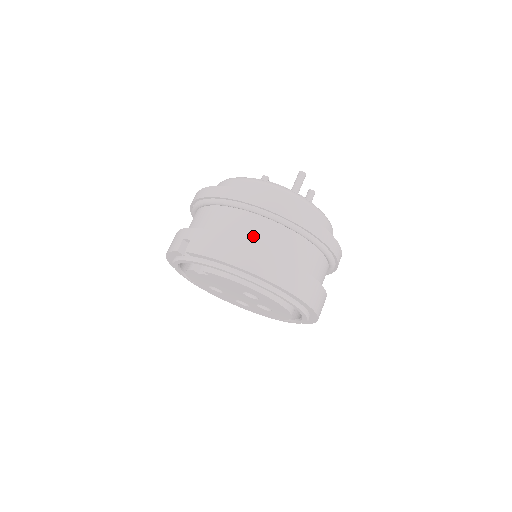
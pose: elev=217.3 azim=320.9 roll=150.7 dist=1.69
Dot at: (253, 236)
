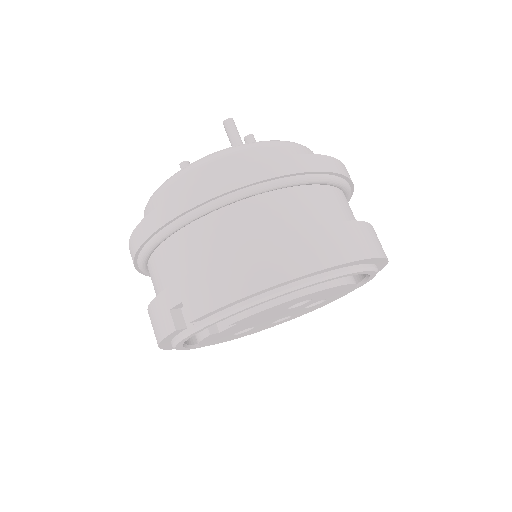
Dot at: (256, 232)
